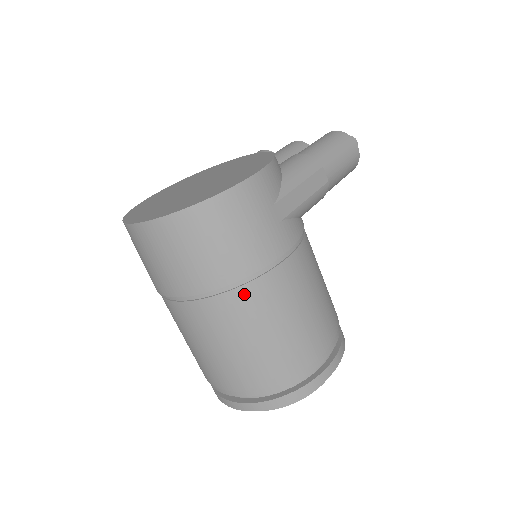
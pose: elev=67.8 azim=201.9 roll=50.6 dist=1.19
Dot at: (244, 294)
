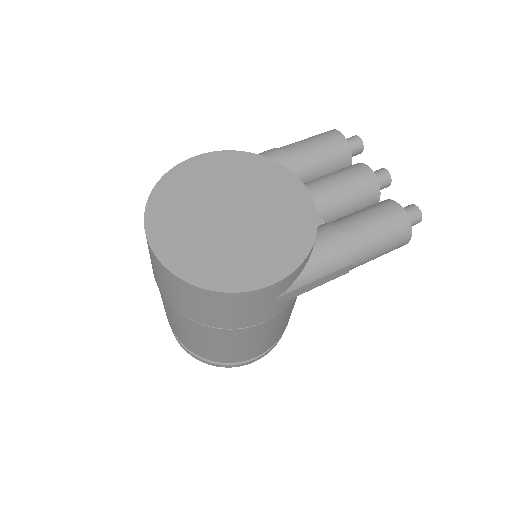
Dot at: (209, 330)
